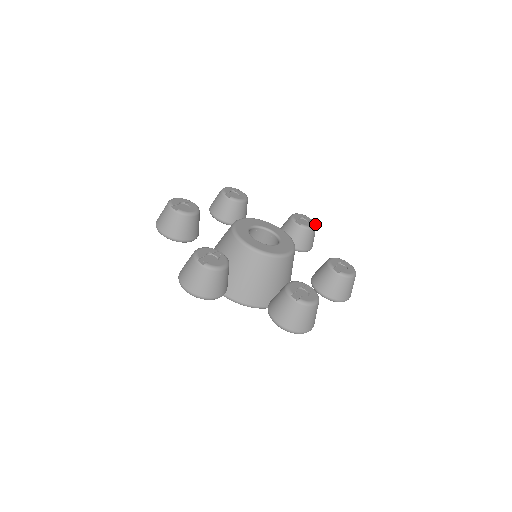
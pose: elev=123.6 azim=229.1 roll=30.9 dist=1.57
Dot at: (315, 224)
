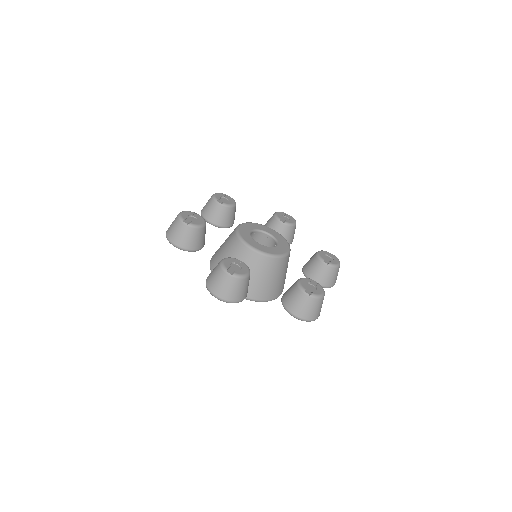
Dot at: (295, 220)
